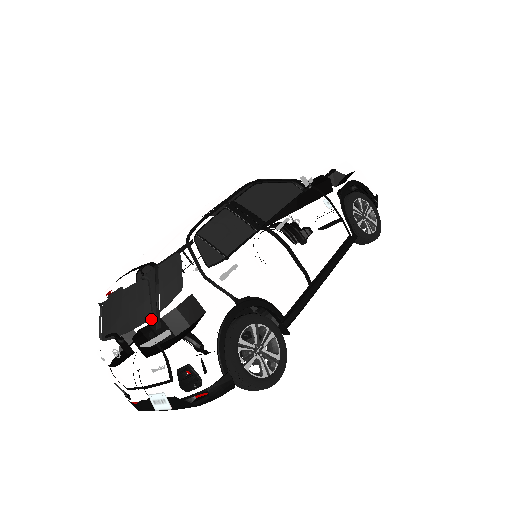
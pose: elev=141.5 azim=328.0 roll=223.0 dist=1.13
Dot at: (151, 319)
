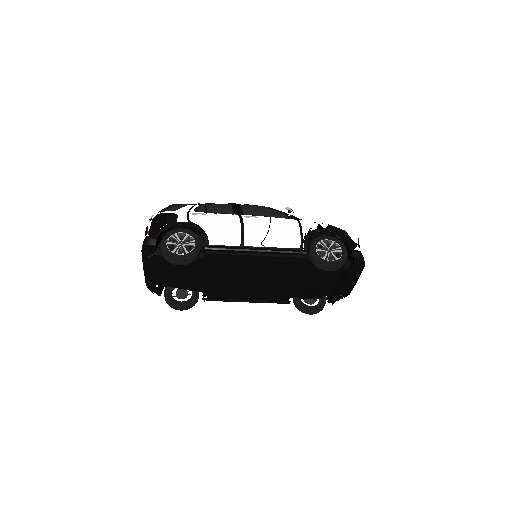
Dot at: occluded
